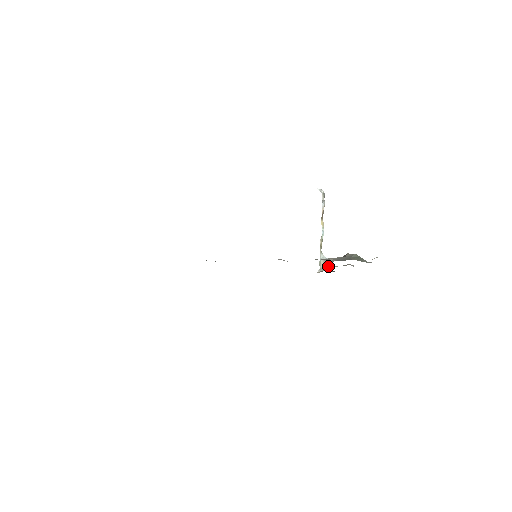
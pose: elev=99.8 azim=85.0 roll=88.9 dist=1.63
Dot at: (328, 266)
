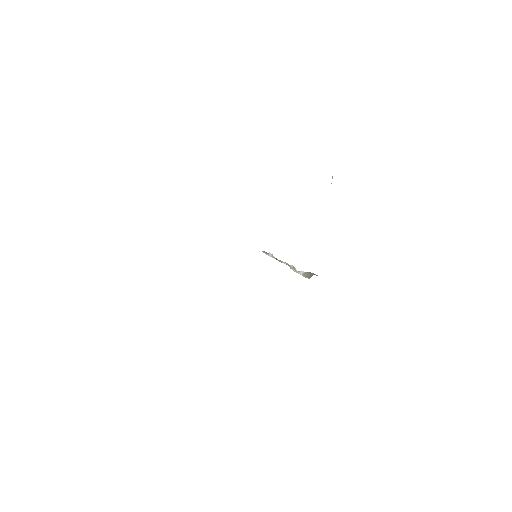
Dot at: (312, 274)
